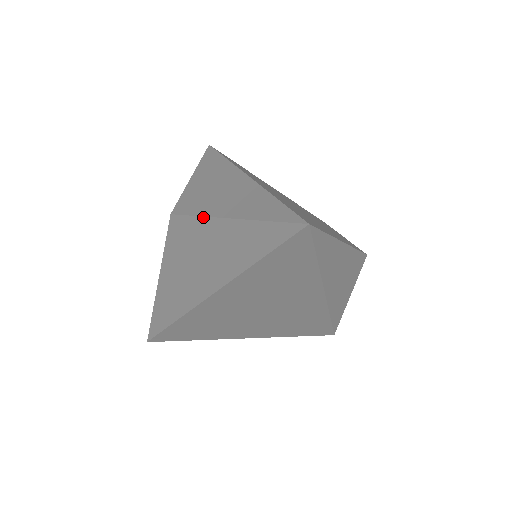
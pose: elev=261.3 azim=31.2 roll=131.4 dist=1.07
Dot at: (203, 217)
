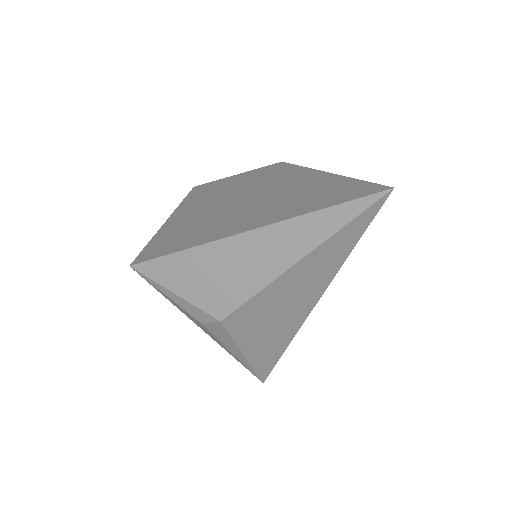
Dot at: (269, 285)
